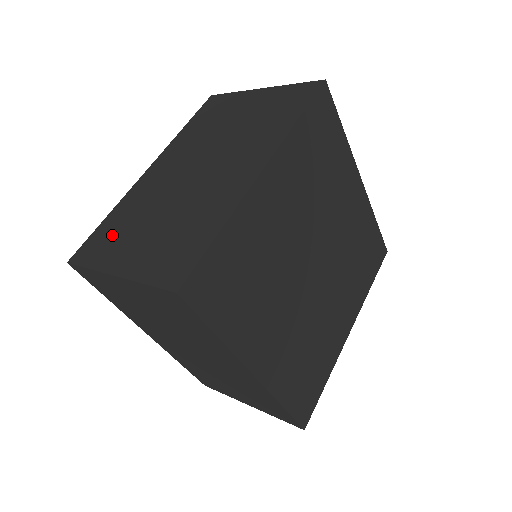
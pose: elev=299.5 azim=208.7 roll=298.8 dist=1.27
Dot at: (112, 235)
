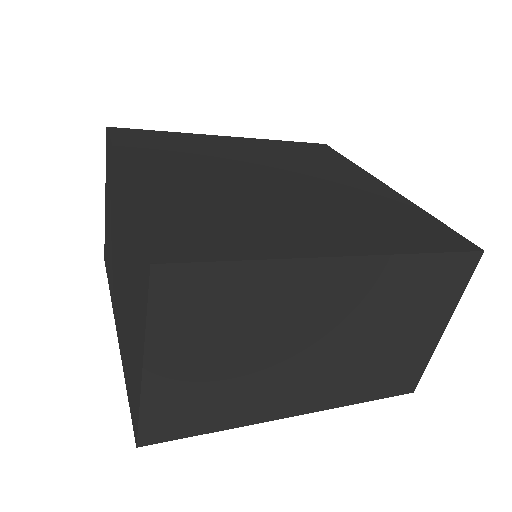
Dot at: occluded
